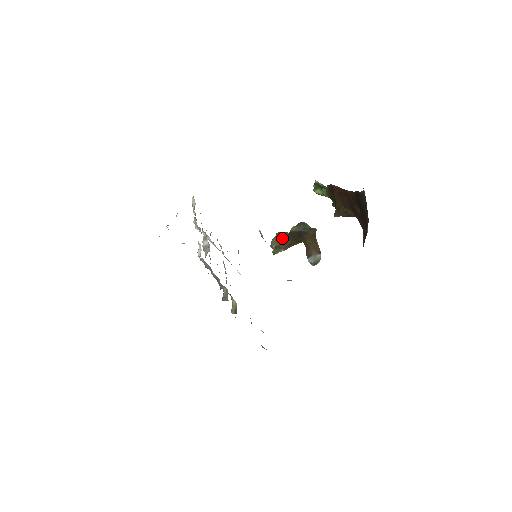
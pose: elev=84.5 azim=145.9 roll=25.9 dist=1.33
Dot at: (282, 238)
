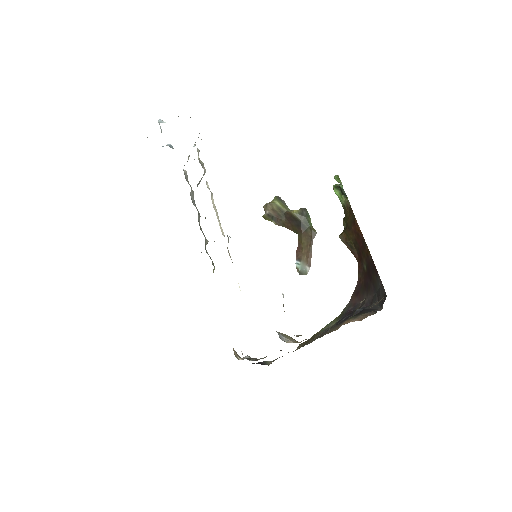
Dot at: (279, 211)
